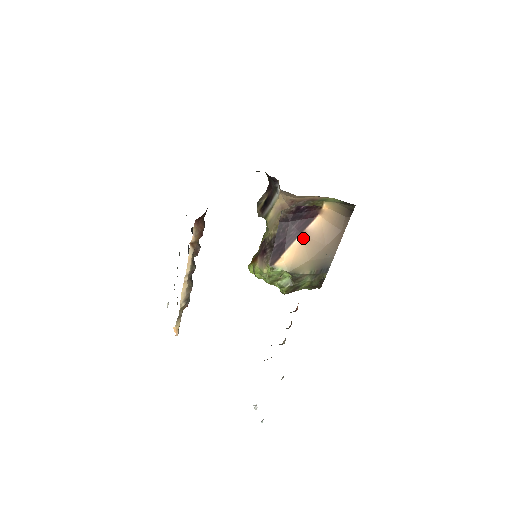
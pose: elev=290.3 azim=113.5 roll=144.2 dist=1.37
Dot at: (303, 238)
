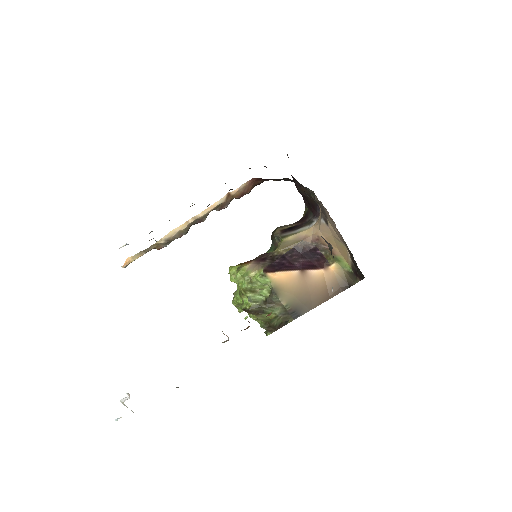
Dot at: (301, 274)
